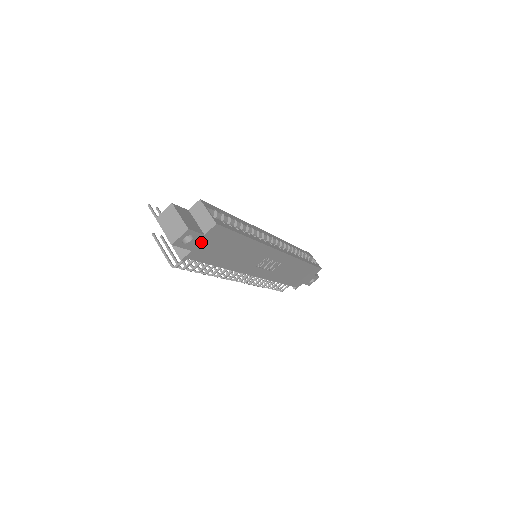
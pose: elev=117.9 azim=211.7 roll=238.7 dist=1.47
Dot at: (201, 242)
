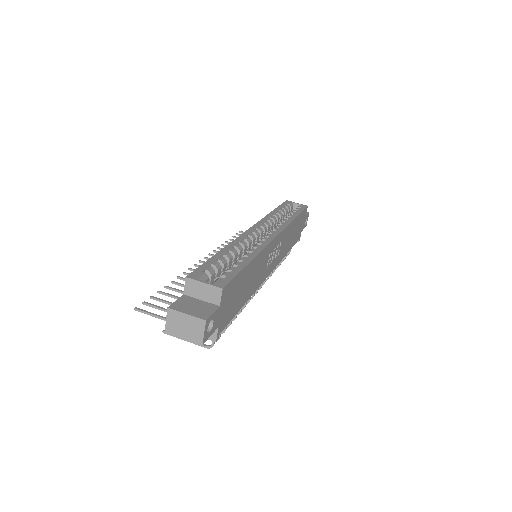
Dot at: (220, 313)
